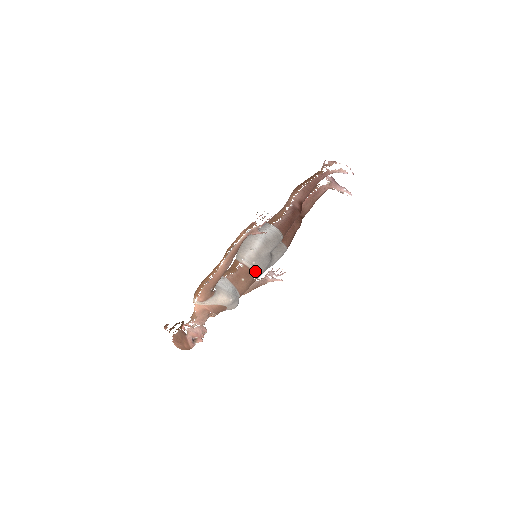
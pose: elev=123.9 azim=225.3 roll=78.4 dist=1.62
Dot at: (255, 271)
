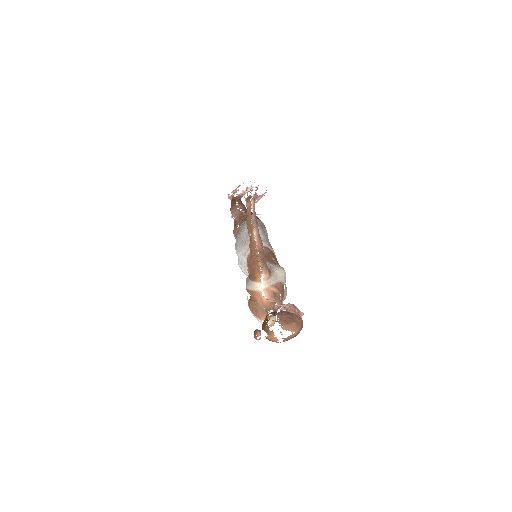
Dot at: (273, 252)
